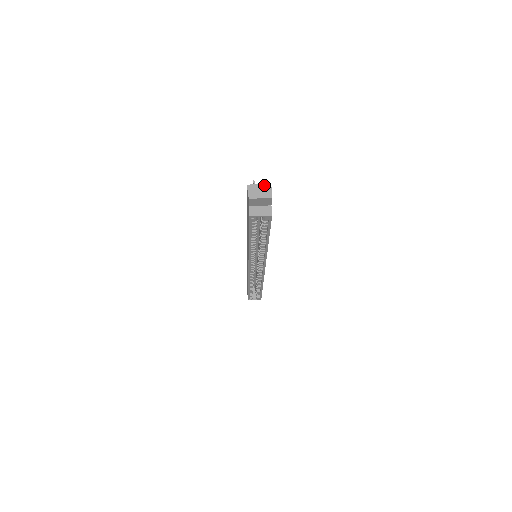
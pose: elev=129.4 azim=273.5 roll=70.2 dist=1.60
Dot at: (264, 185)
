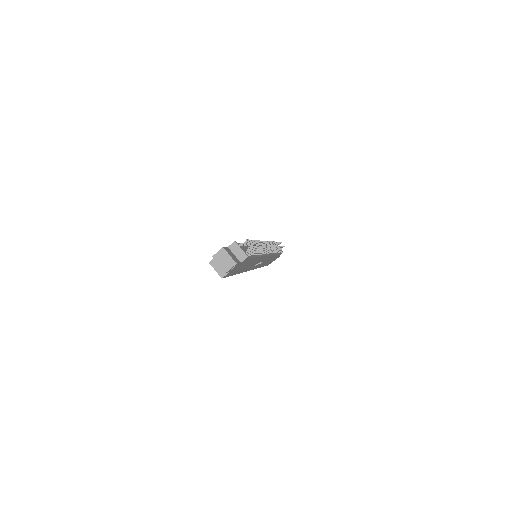
Dot at: (231, 259)
